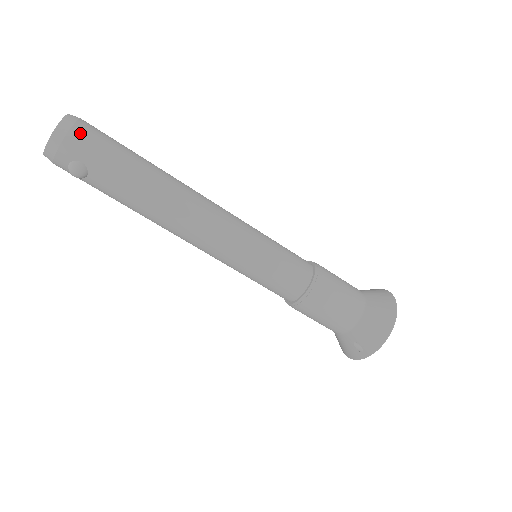
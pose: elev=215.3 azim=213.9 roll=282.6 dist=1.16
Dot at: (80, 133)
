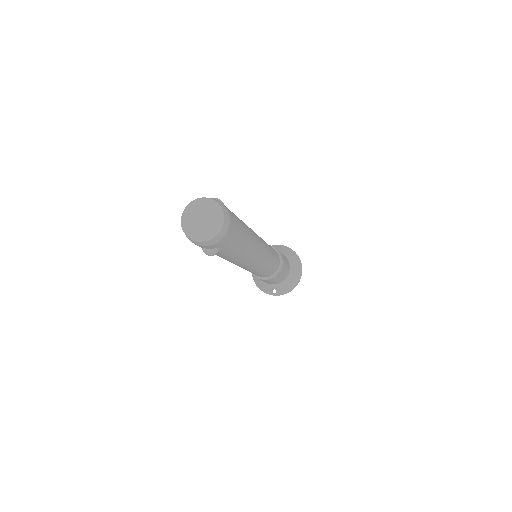
Dot at: (231, 231)
